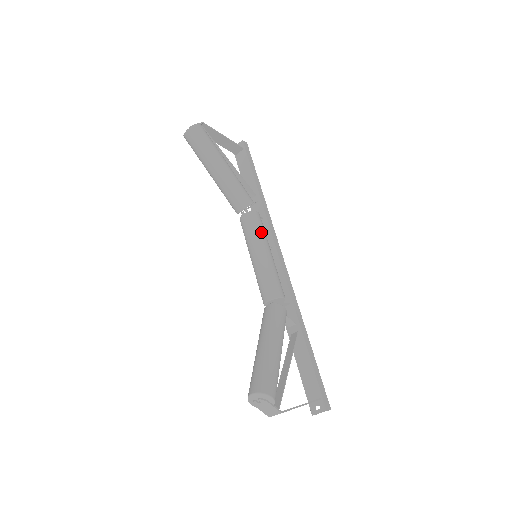
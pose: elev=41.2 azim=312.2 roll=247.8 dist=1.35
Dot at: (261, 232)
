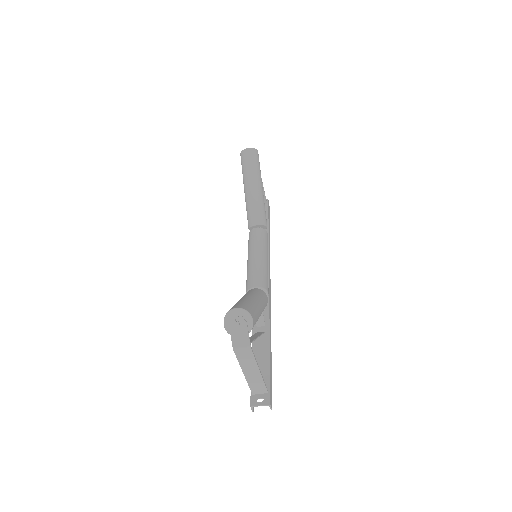
Dot at: (267, 245)
